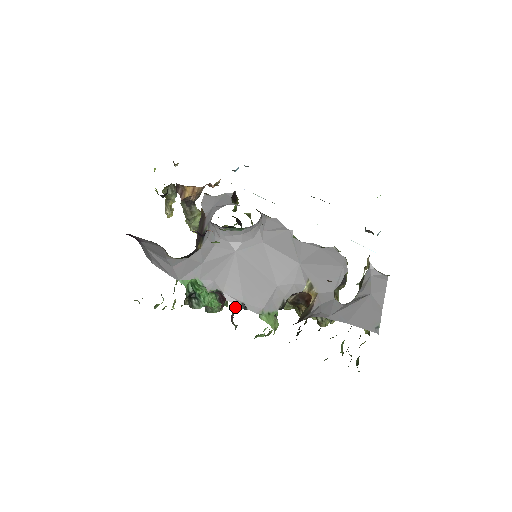
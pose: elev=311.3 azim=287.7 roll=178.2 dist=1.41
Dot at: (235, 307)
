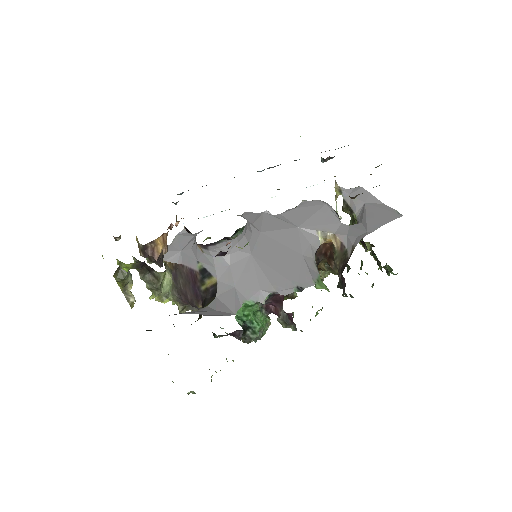
Dot at: occluded
